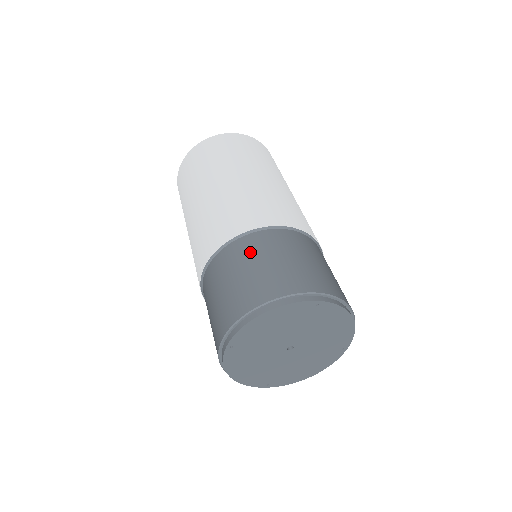
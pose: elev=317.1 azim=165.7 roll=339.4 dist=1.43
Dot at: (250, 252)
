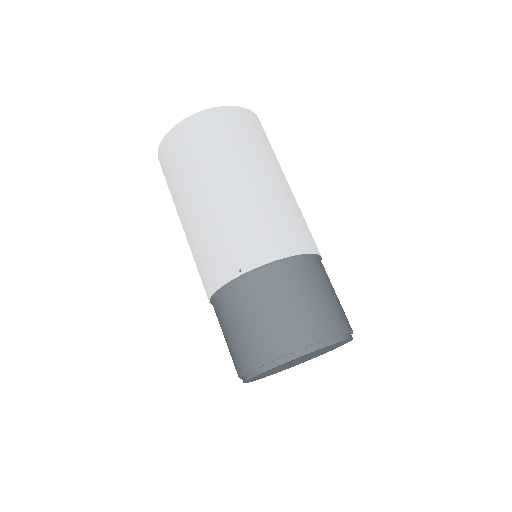
Dot at: (305, 279)
